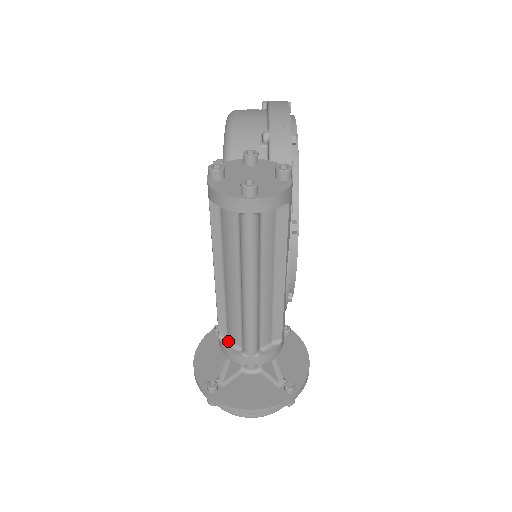
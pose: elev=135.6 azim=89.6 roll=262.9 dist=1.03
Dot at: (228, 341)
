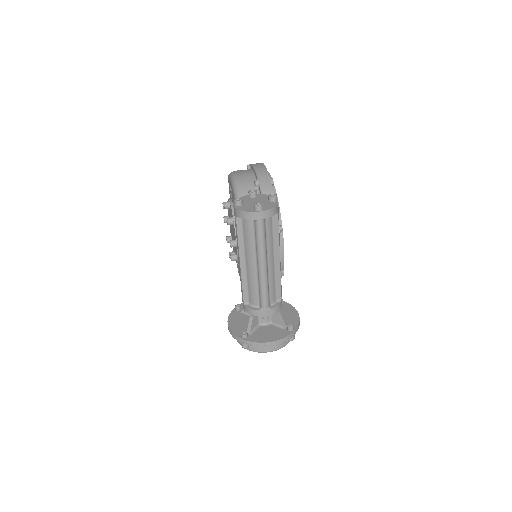
Dot at: (250, 305)
